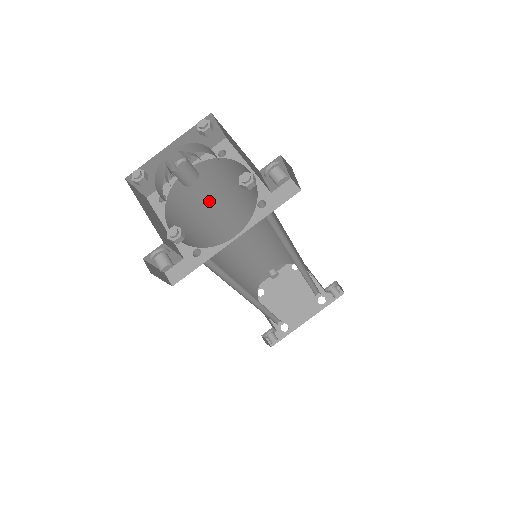
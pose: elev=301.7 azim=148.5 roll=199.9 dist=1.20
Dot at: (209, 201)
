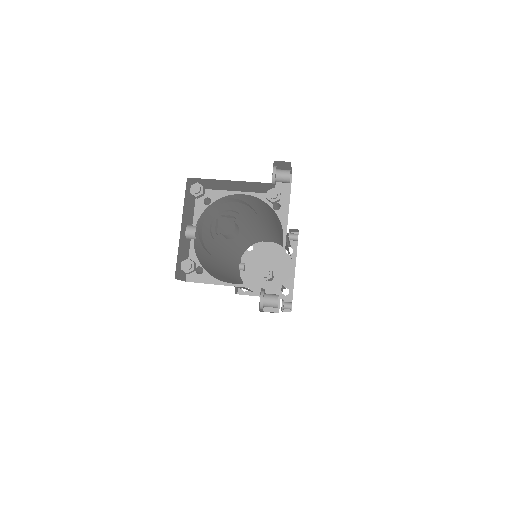
Dot at: (207, 247)
